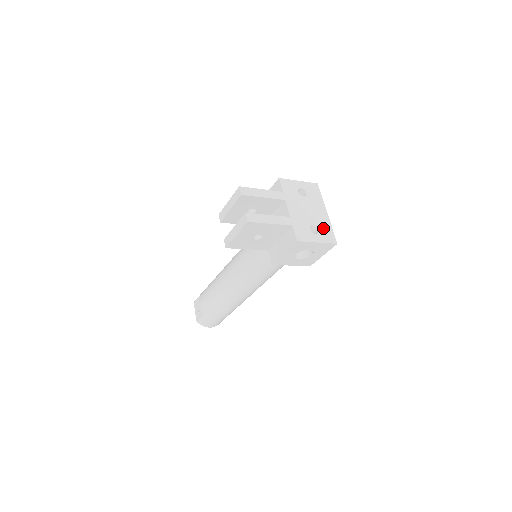
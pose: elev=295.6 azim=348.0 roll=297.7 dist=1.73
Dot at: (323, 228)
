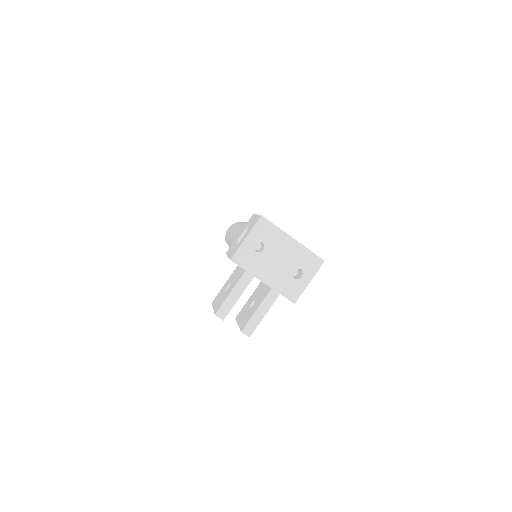
Dot at: (303, 261)
